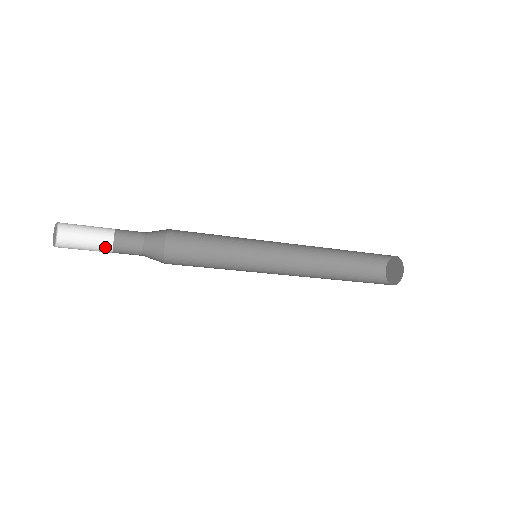
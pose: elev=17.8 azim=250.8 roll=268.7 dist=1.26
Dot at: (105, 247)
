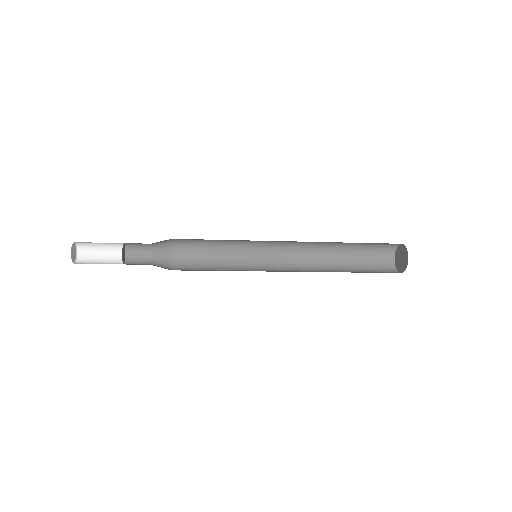
Dot at: (119, 253)
